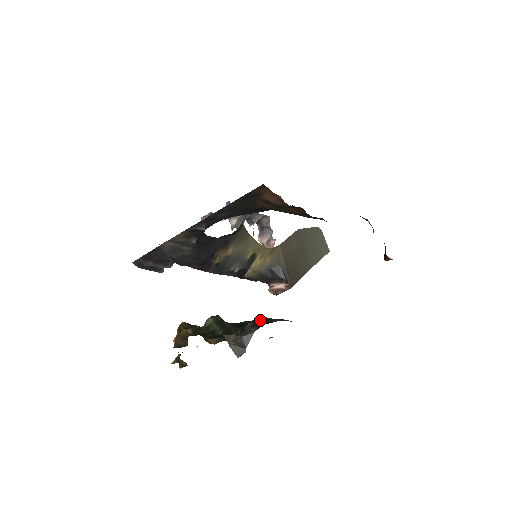
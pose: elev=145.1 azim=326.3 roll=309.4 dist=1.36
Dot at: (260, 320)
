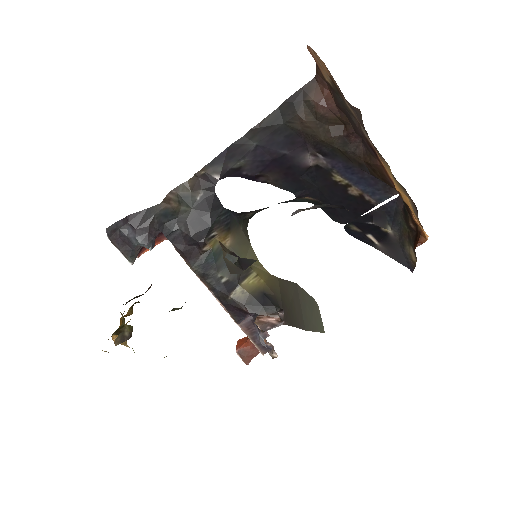
Dot at: occluded
